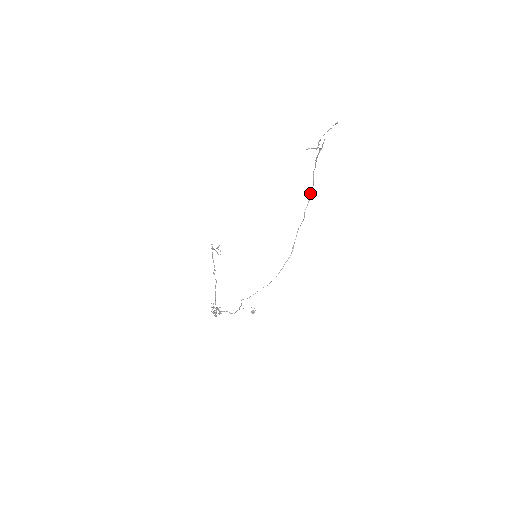
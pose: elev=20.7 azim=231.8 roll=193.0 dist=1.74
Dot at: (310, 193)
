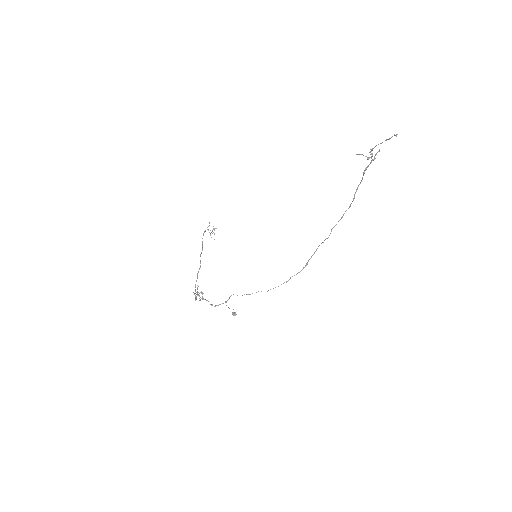
Dot at: occluded
